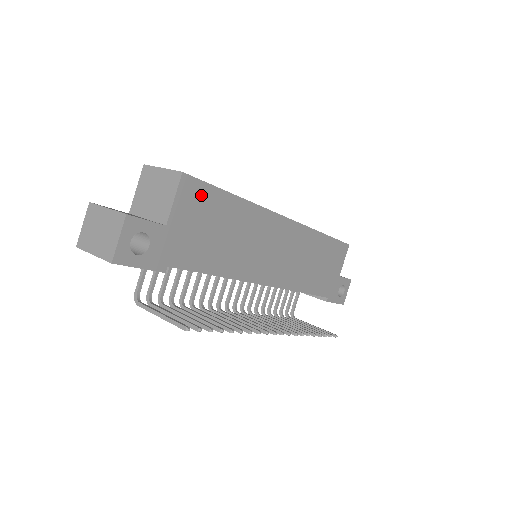
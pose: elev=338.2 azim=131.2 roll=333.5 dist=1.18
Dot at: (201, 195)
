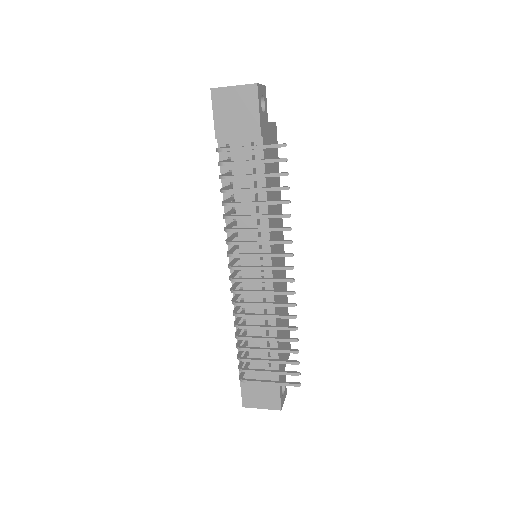
Dot at: occluded
